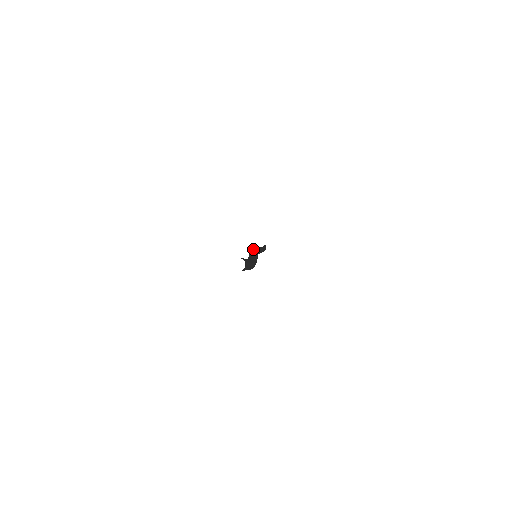
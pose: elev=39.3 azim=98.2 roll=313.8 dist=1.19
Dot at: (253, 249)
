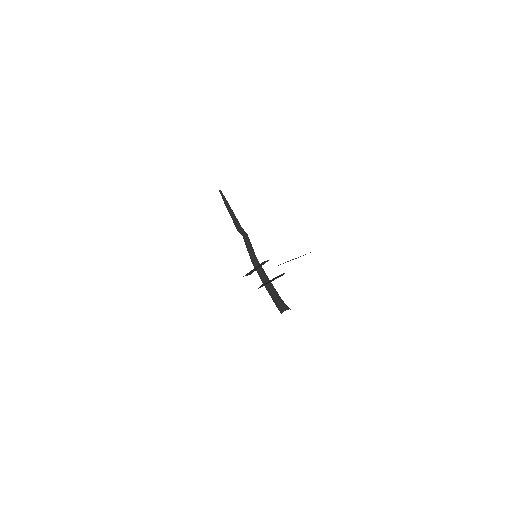
Dot at: occluded
